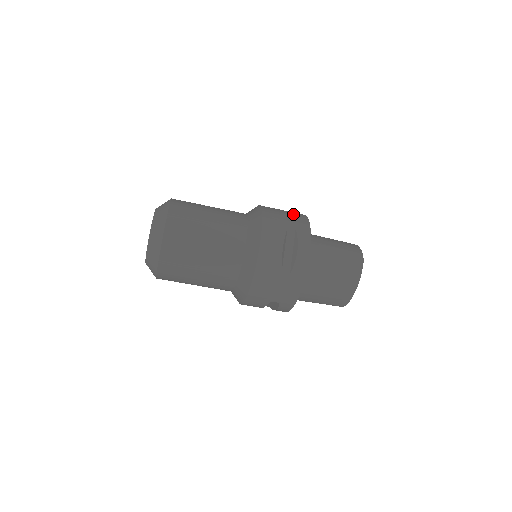
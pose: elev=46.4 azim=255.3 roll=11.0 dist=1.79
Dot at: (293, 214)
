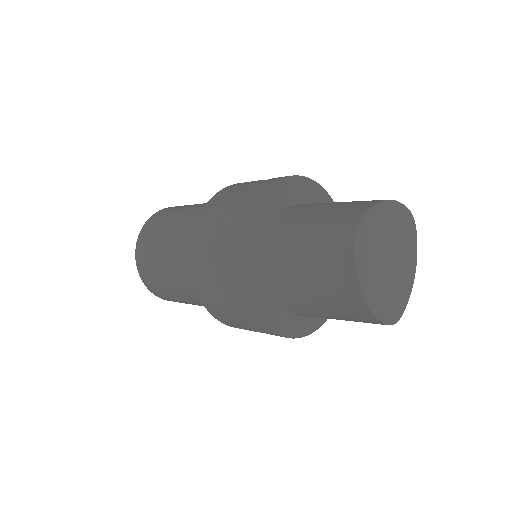
Dot at: (255, 185)
